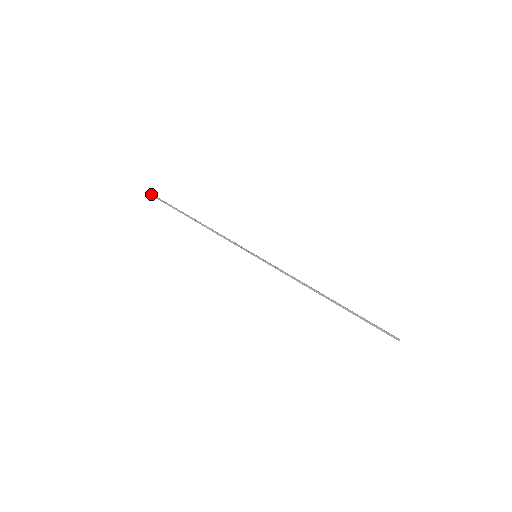
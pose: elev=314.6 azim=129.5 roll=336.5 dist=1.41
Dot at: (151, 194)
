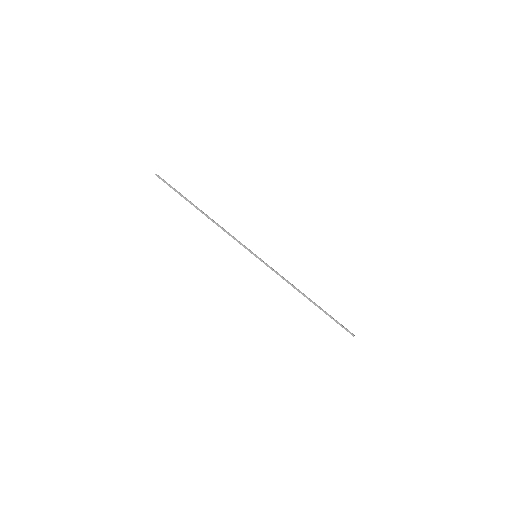
Dot at: (156, 174)
